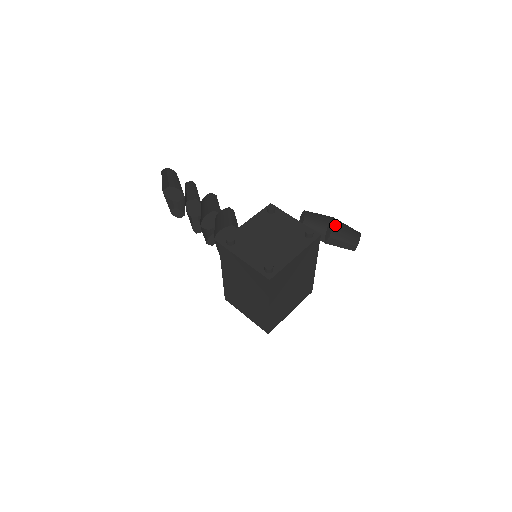
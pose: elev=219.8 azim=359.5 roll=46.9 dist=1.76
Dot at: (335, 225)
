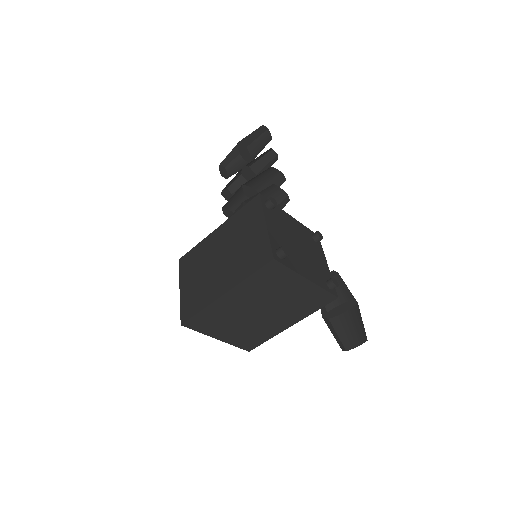
Dot at: (348, 313)
